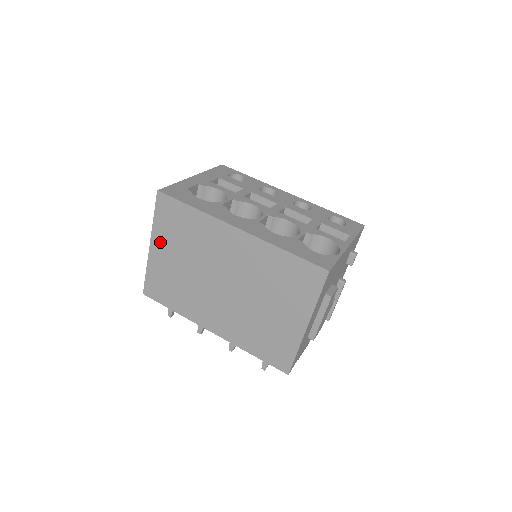
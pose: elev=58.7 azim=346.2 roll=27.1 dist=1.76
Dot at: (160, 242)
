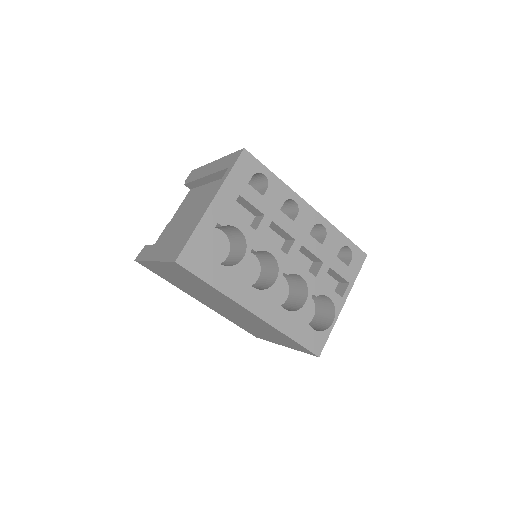
Dot at: (166, 268)
